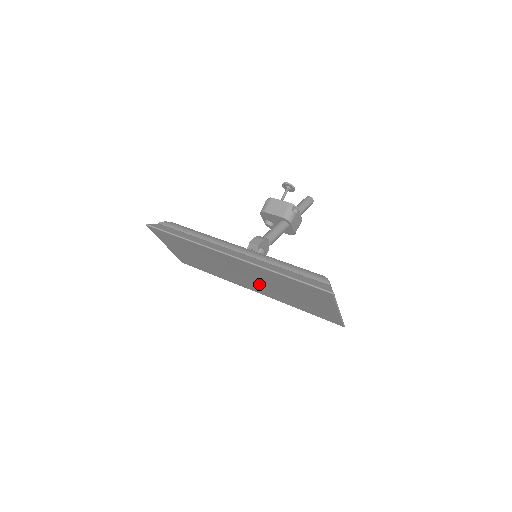
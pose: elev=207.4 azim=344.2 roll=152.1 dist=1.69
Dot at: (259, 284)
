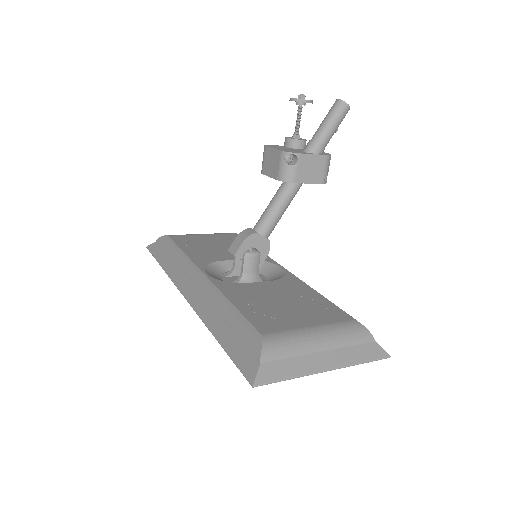
Dot at: occluded
